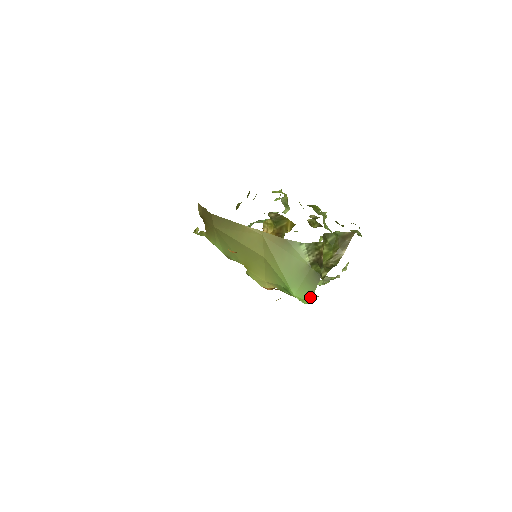
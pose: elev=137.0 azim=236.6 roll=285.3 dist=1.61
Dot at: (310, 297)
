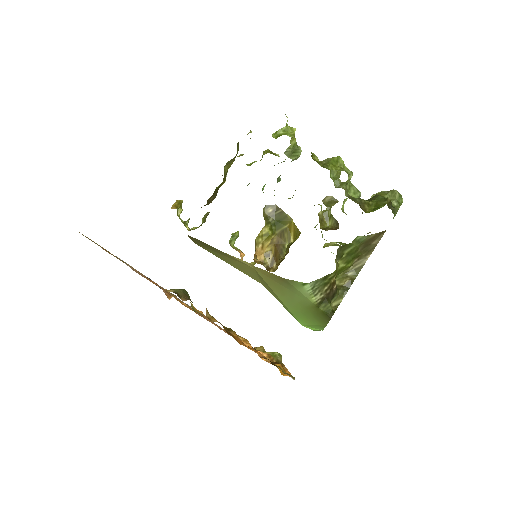
Dot at: (320, 329)
